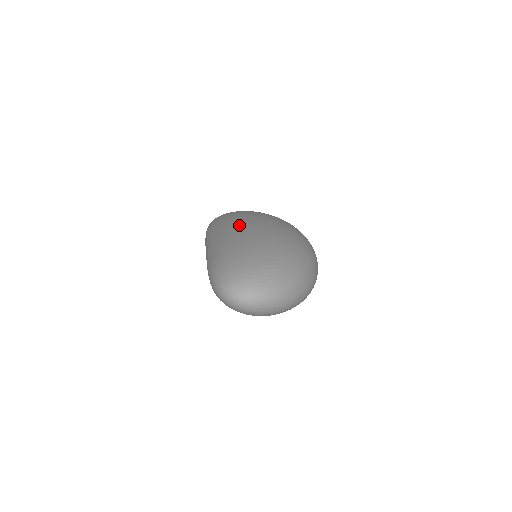
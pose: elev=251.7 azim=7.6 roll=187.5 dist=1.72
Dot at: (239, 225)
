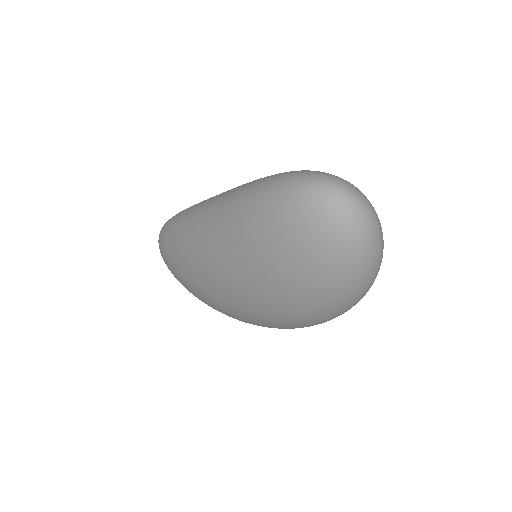
Dot at: occluded
